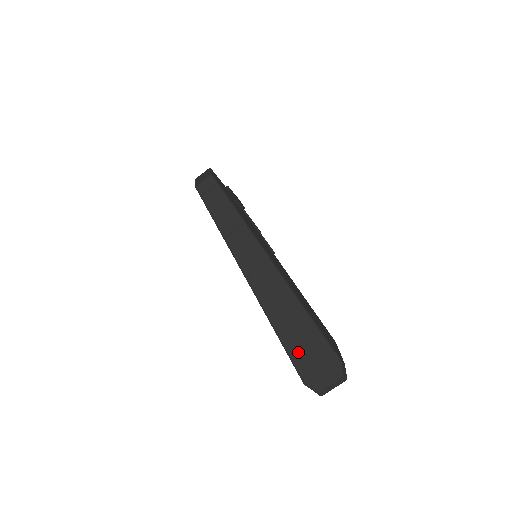
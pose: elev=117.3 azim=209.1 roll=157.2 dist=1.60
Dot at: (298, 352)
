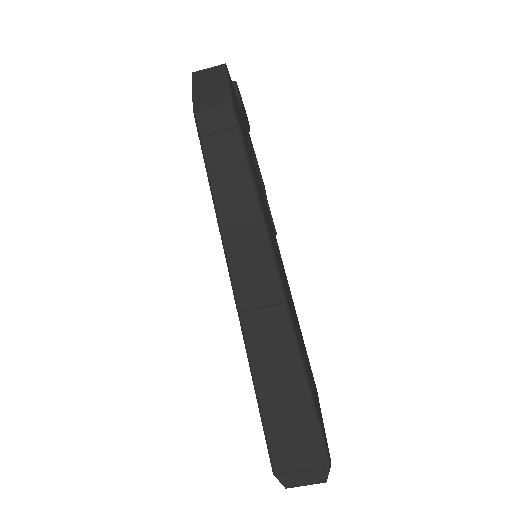
Dot at: (280, 439)
